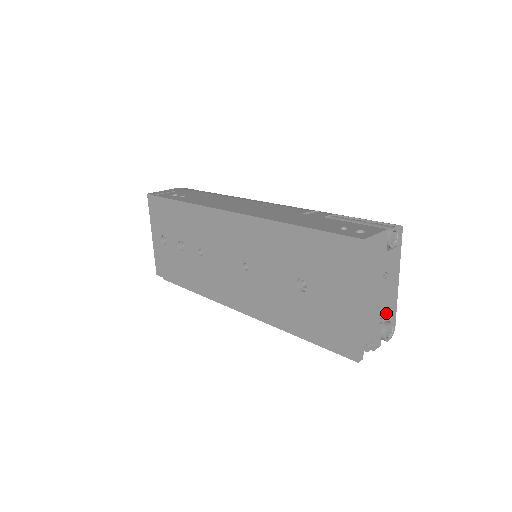
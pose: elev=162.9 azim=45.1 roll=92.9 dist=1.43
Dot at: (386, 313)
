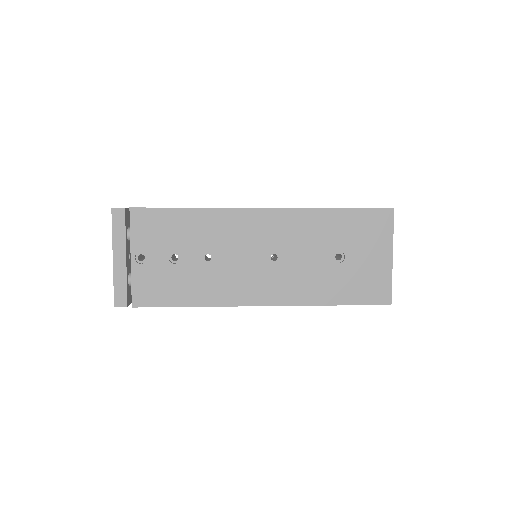
Dot at: occluded
